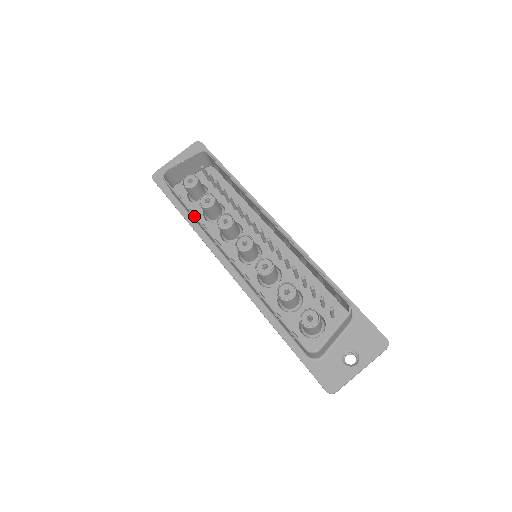
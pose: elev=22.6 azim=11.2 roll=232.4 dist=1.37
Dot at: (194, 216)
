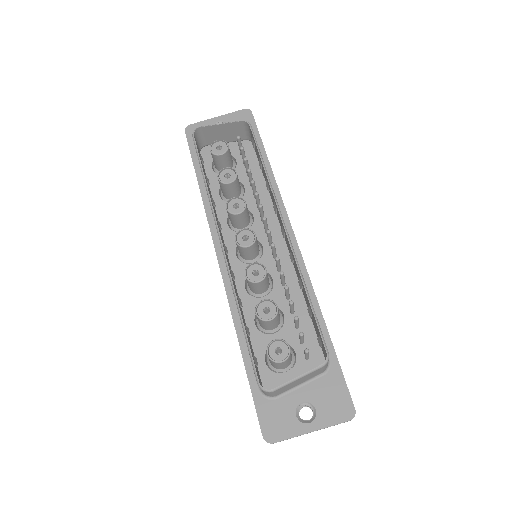
Dot at: (206, 187)
